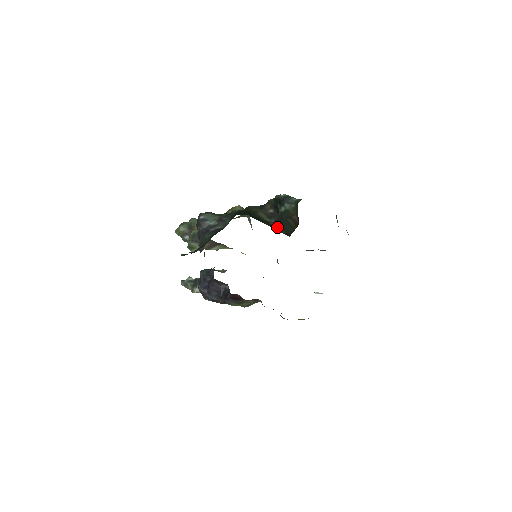
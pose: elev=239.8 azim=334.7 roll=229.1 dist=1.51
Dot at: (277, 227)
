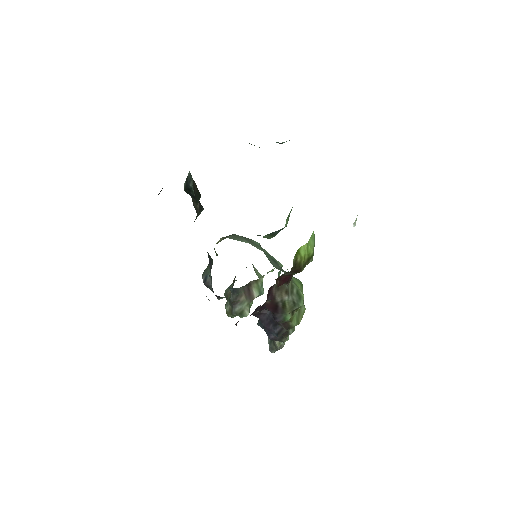
Dot at: occluded
